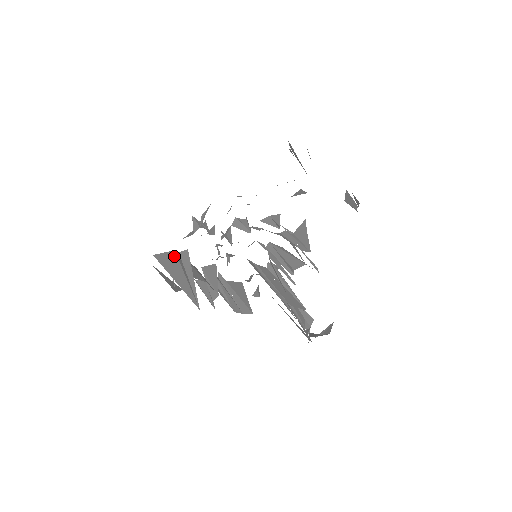
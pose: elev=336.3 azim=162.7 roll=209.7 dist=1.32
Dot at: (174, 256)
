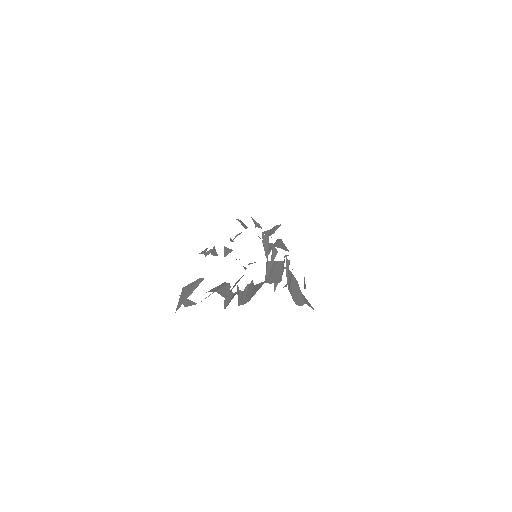
Dot at: (195, 282)
